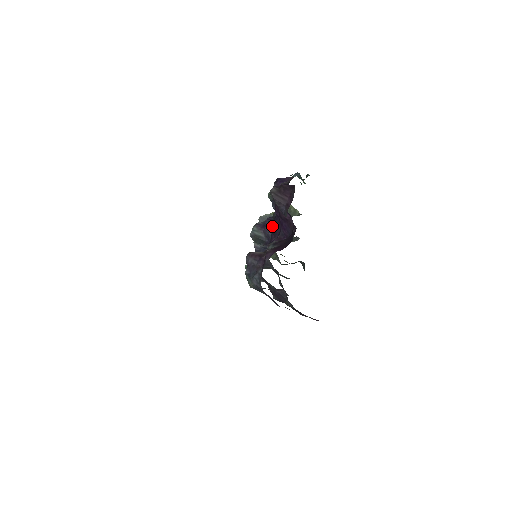
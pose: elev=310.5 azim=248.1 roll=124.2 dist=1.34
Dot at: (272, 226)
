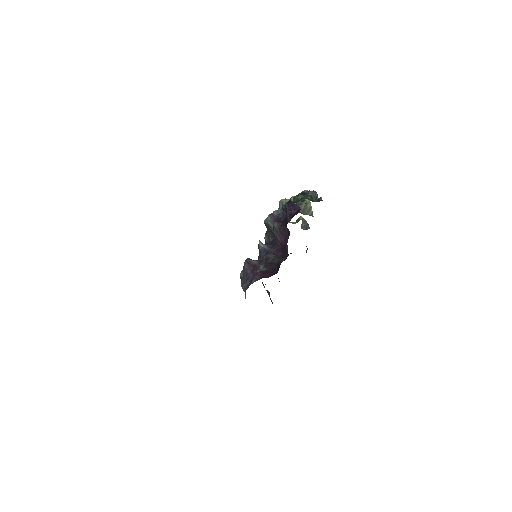
Dot at: occluded
